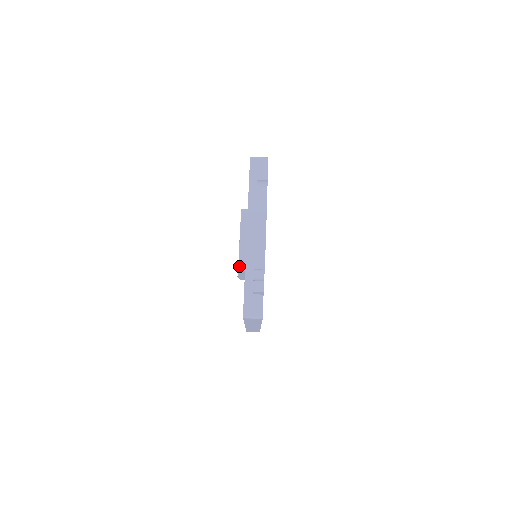
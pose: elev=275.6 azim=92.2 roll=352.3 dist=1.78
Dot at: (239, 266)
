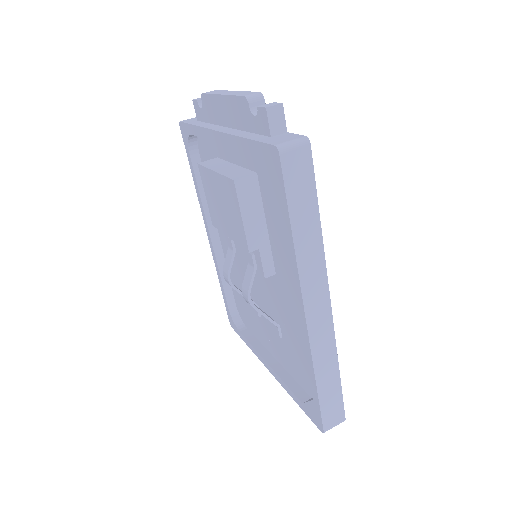
Dot at: (231, 178)
